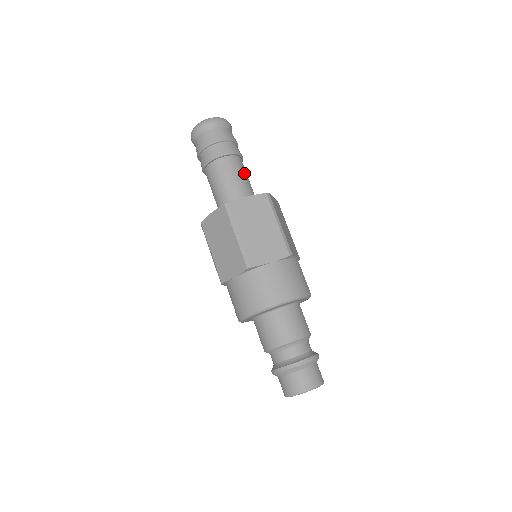
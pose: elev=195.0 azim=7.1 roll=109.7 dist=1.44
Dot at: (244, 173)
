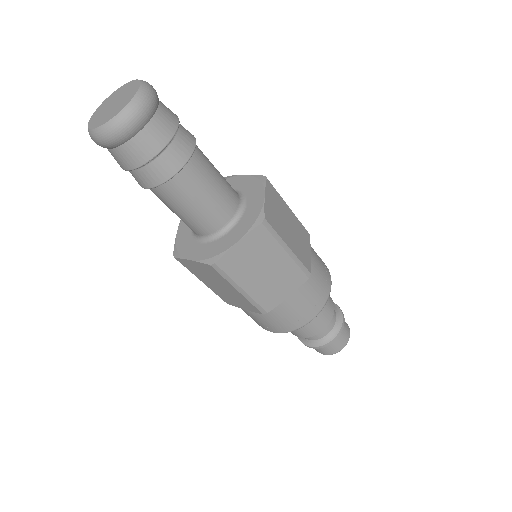
Dot at: occluded
